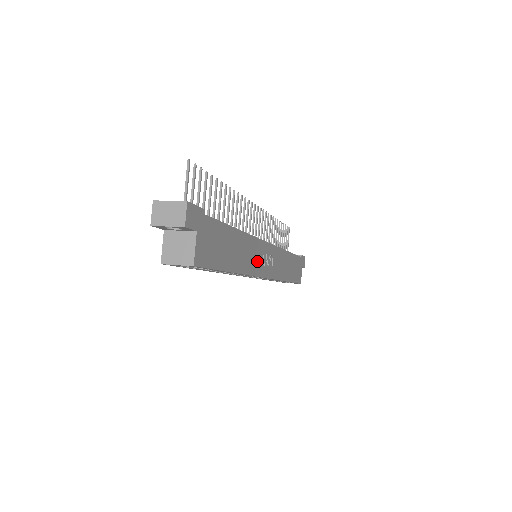
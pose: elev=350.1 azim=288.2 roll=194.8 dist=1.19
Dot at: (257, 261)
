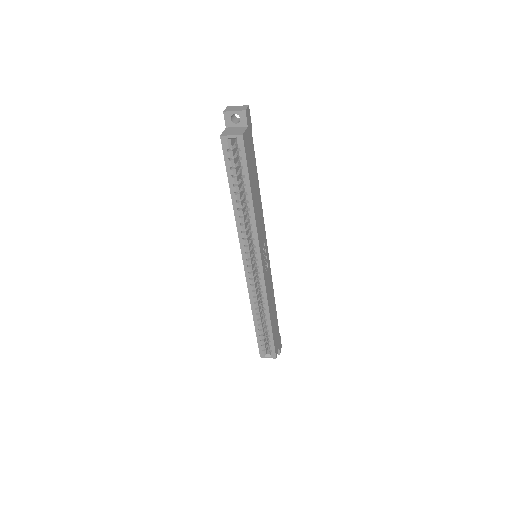
Dot at: (261, 237)
